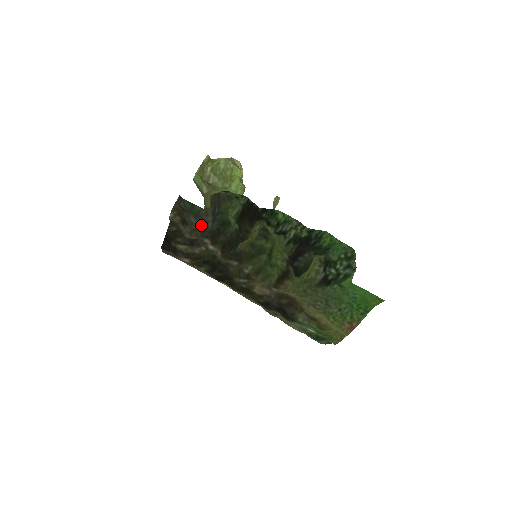
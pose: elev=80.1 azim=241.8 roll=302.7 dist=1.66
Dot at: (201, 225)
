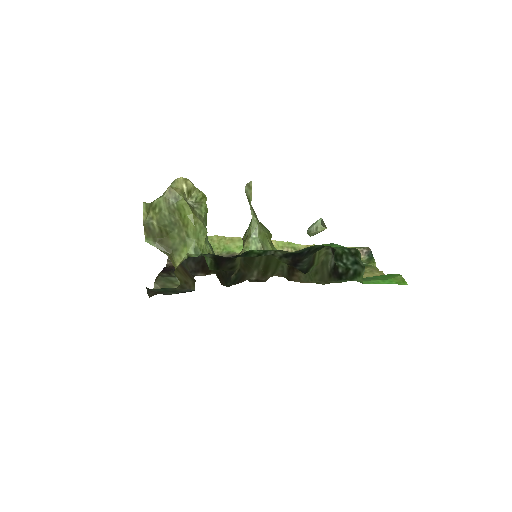
Dot at: occluded
